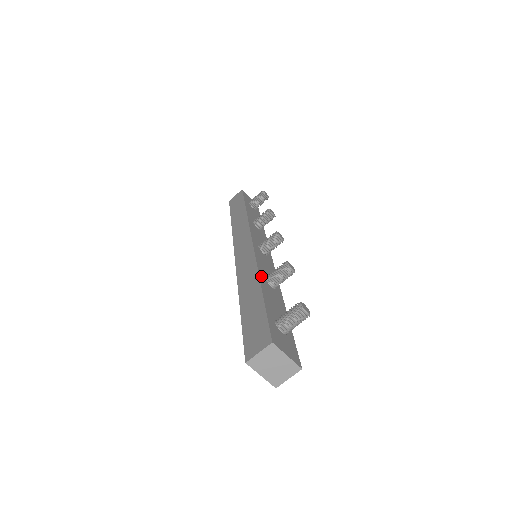
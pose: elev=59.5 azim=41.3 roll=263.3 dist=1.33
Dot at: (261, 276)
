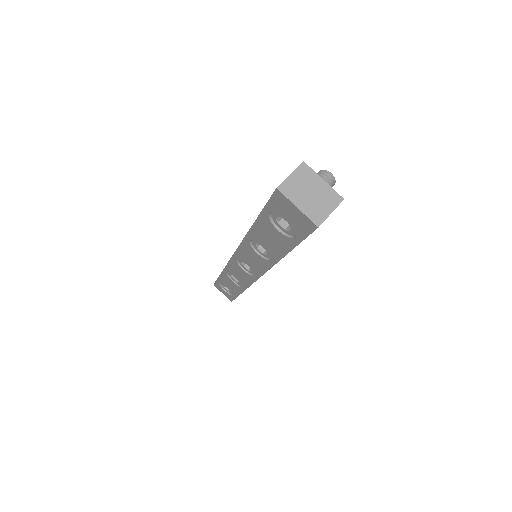
Dot at: occluded
